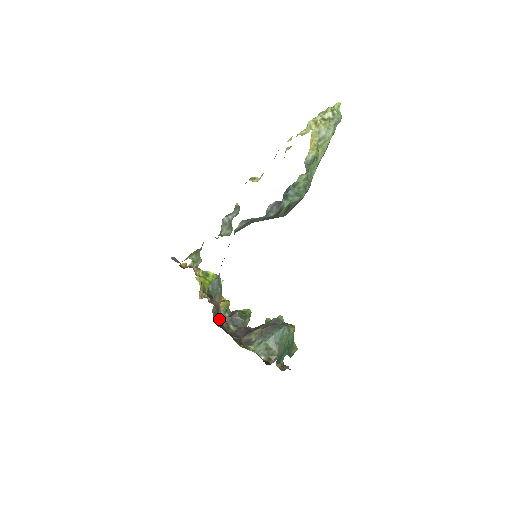
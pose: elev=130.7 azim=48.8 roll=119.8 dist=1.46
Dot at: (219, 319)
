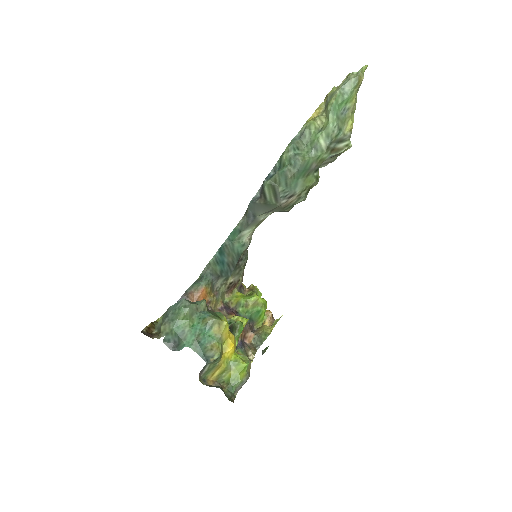
Dot at: occluded
